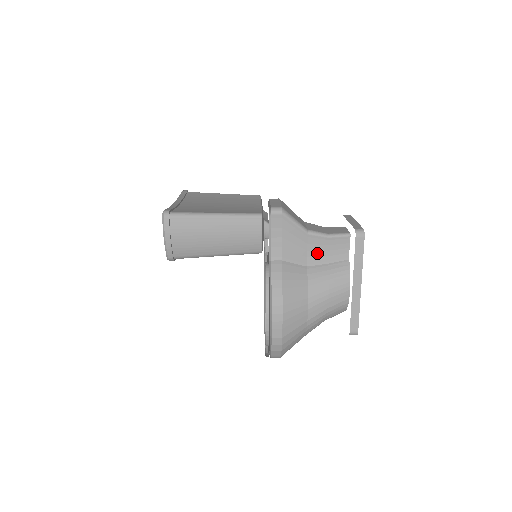
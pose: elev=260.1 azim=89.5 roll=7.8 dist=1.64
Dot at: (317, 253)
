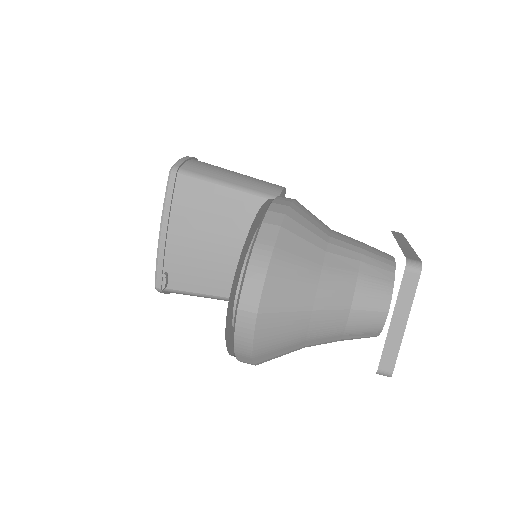
Dot at: occluded
